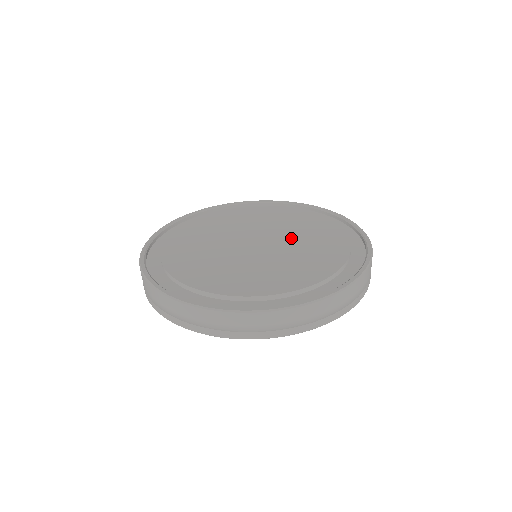
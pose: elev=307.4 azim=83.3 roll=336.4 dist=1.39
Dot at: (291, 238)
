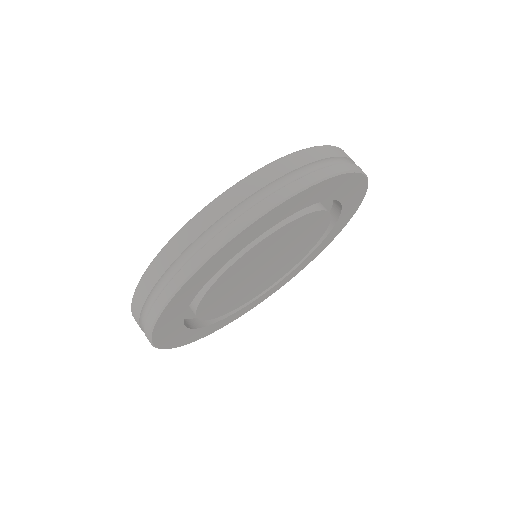
Dot at: occluded
